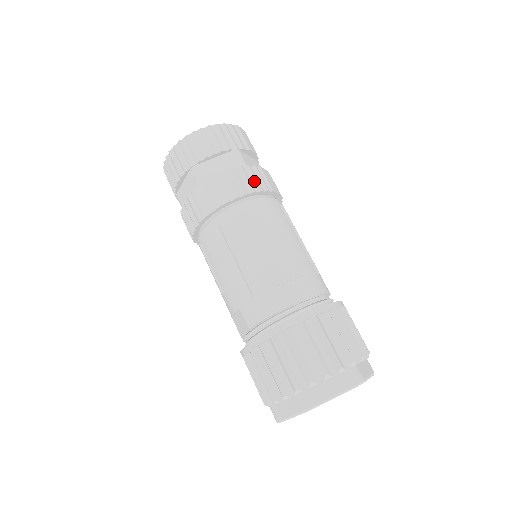
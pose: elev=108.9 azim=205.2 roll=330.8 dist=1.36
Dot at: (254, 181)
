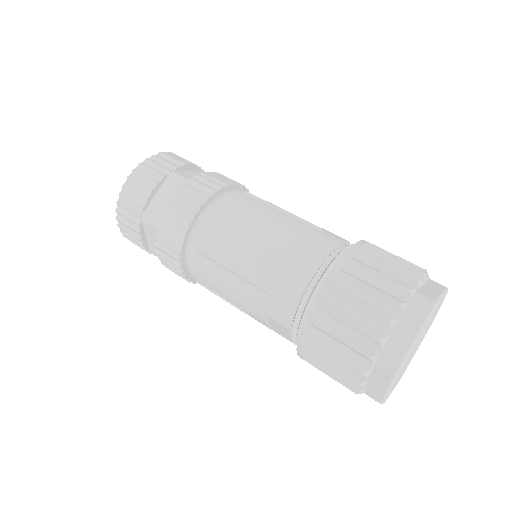
Dot at: (203, 188)
